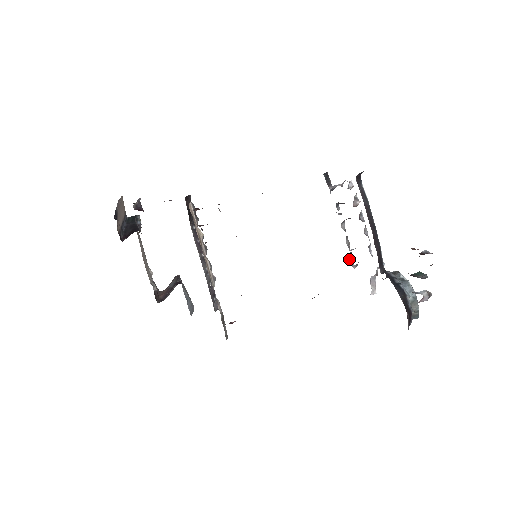
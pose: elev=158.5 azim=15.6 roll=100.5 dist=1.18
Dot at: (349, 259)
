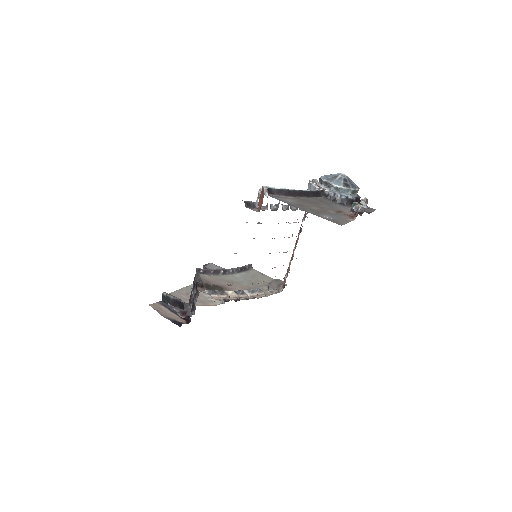
Dot at: occluded
